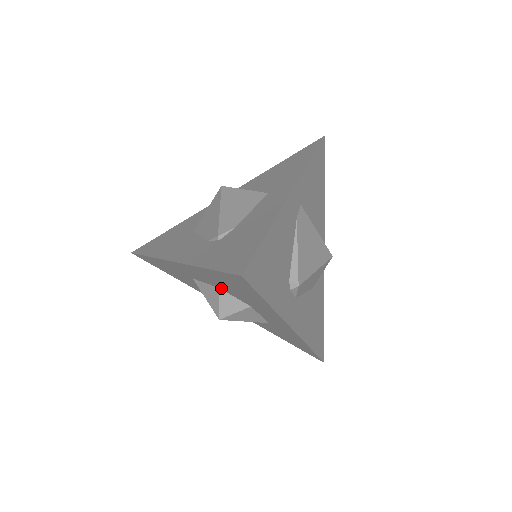
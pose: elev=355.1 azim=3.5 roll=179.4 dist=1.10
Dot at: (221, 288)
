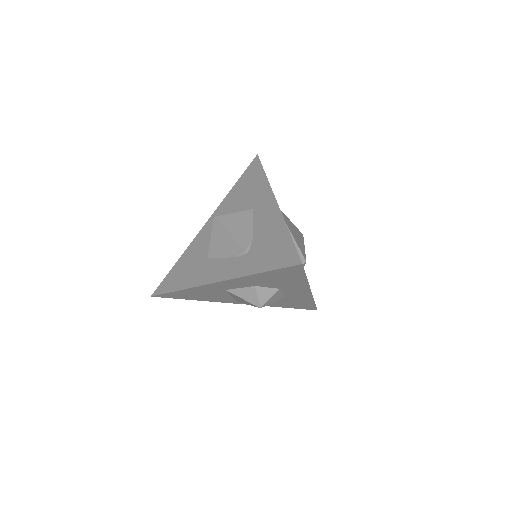
Dot at: (258, 285)
